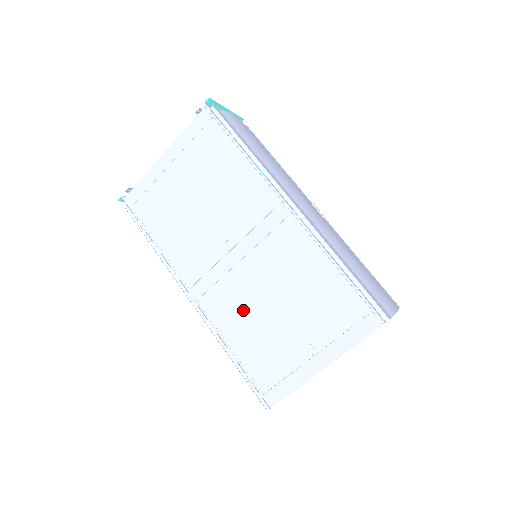
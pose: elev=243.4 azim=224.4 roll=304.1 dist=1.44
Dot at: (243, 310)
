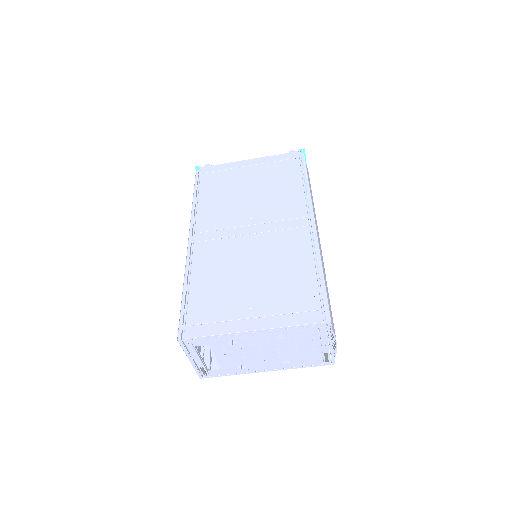
Dot at: (223, 264)
